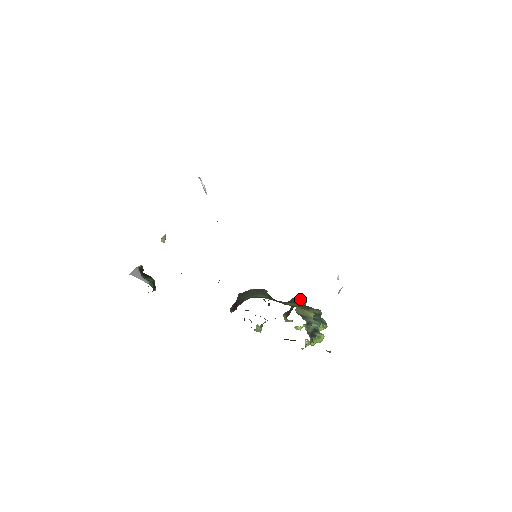
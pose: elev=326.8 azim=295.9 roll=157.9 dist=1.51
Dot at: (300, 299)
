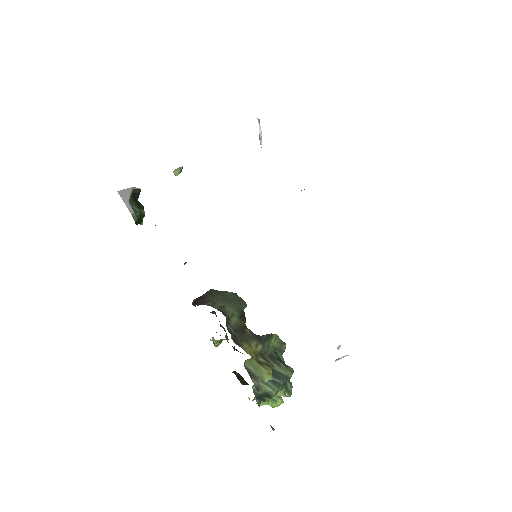
Dot at: (278, 341)
